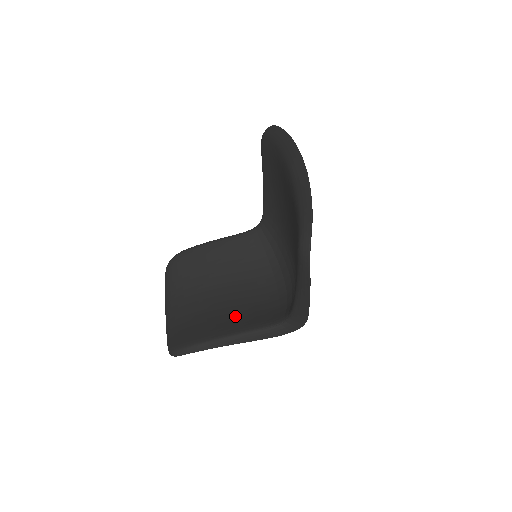
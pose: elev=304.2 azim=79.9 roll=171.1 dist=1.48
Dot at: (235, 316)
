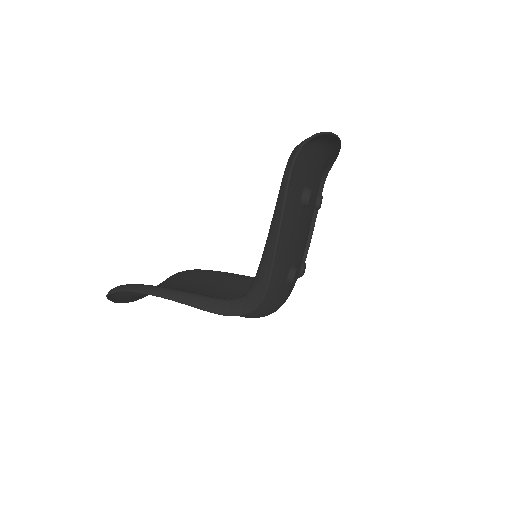
Dot at: occluded
